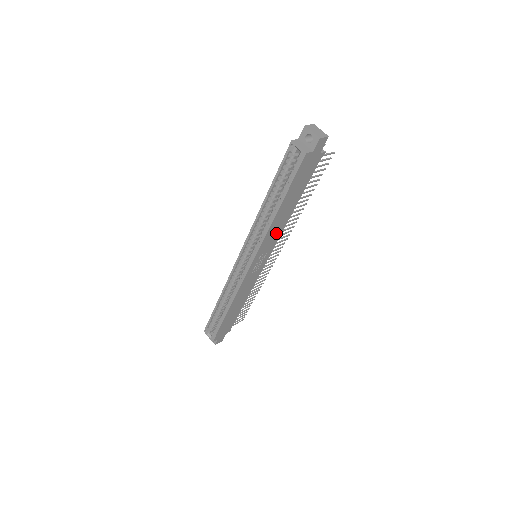
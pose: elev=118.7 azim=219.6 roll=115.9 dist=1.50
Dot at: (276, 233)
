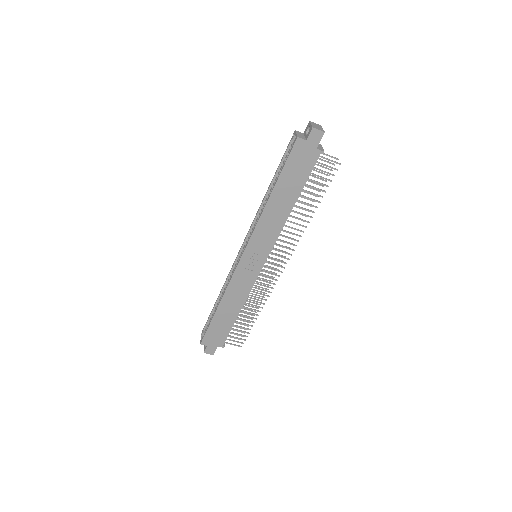
Dot at: (272, 229)
